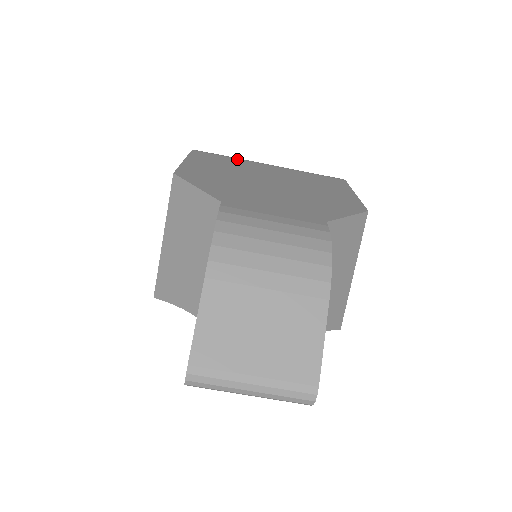
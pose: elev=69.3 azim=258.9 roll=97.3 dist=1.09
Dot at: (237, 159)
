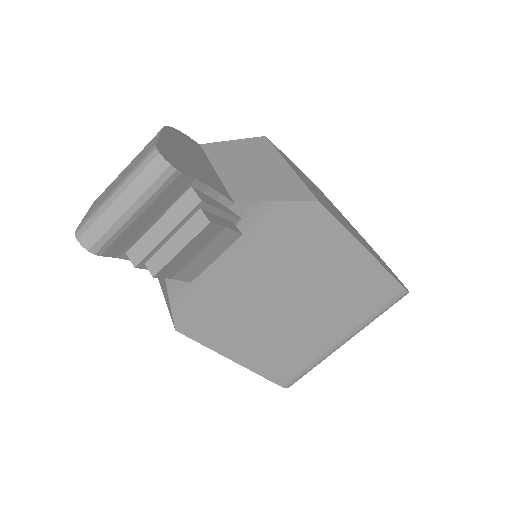
Dot at: occluded
